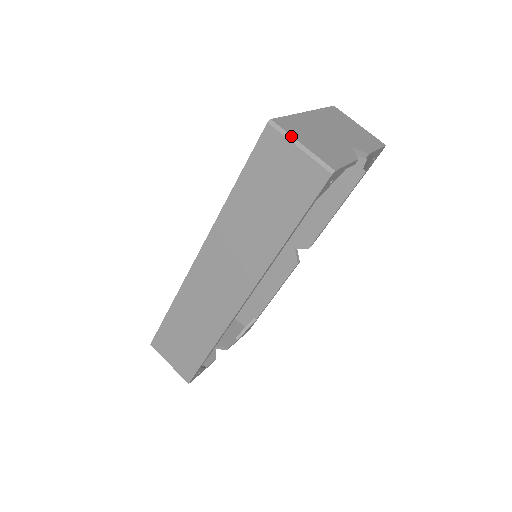
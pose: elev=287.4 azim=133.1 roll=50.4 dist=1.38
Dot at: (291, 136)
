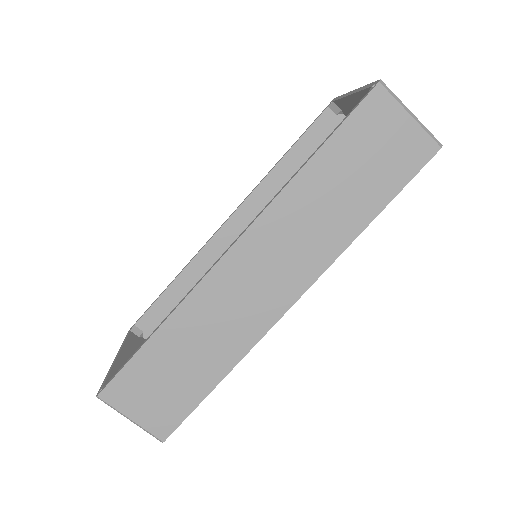
Dot at: occluded
